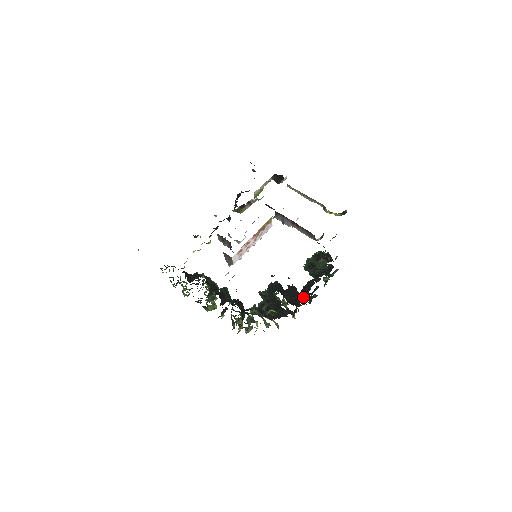
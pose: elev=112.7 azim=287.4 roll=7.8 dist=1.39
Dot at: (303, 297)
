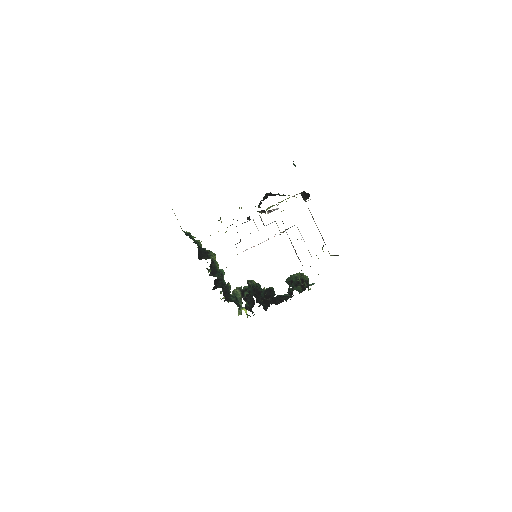
Dot at: occluded
